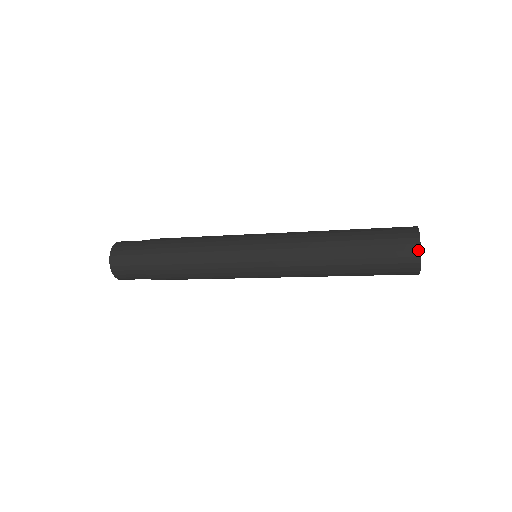
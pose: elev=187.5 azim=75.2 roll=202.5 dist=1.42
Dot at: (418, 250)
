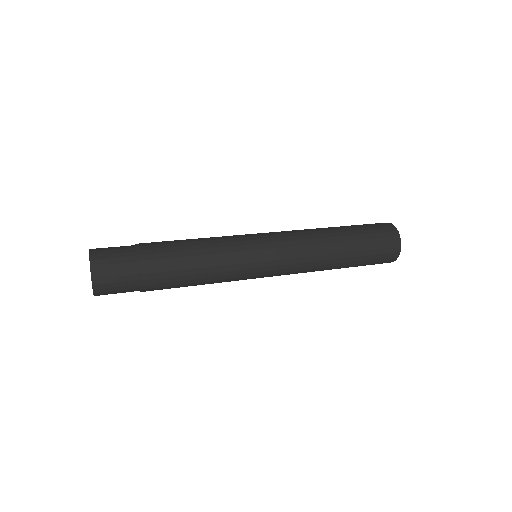
Dot at: (399, 252)
